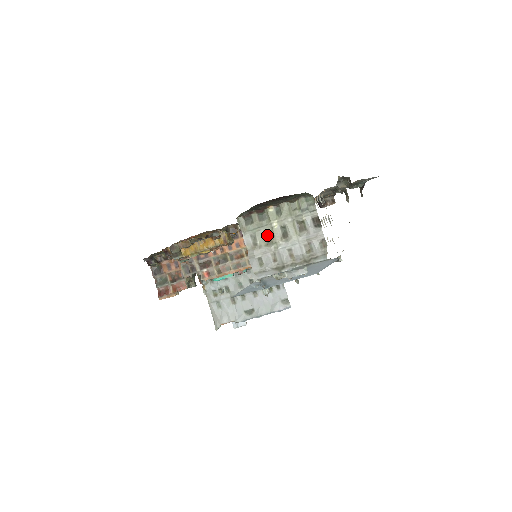
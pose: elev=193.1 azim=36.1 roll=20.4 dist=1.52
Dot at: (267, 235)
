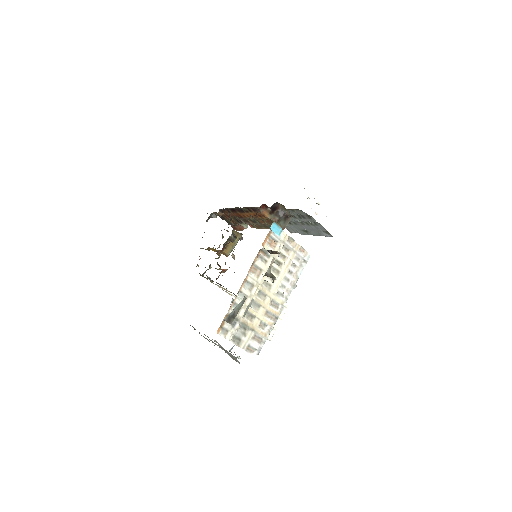
Dot at: occluded
